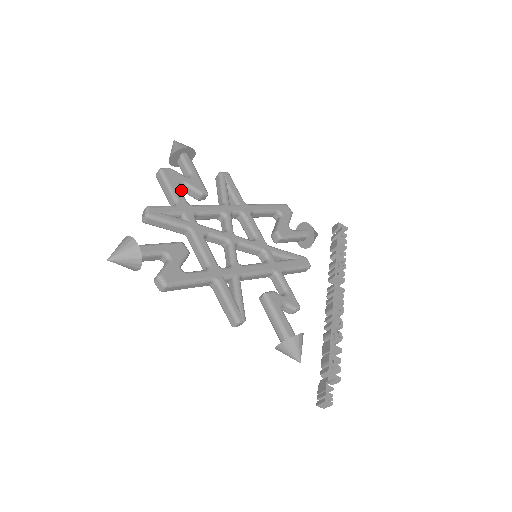
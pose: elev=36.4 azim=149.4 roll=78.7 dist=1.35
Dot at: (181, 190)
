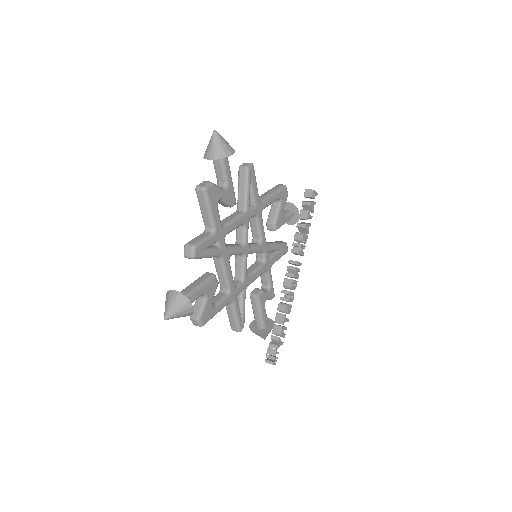
Dot at: (218, 211)
